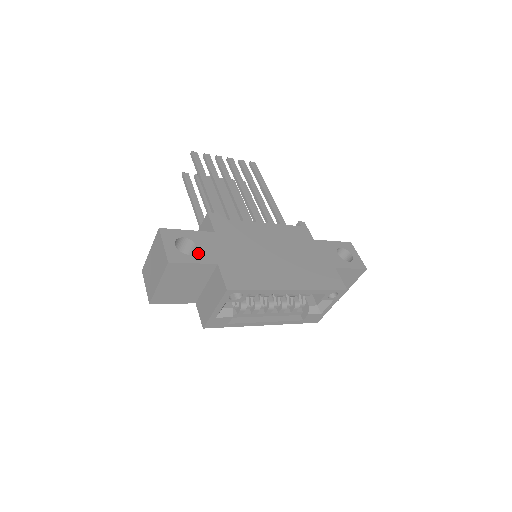
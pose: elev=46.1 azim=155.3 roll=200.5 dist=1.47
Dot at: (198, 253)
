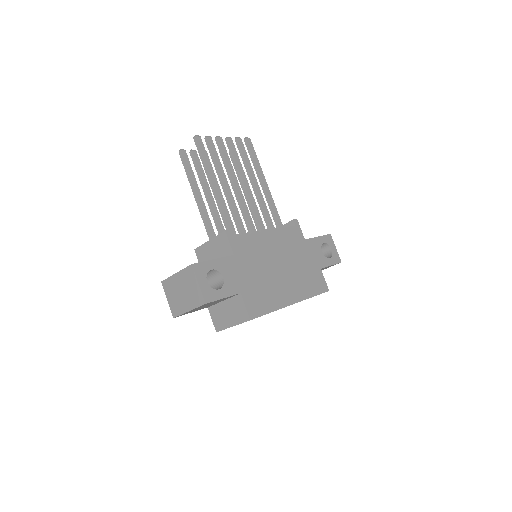
Dot at: (225, 285)
